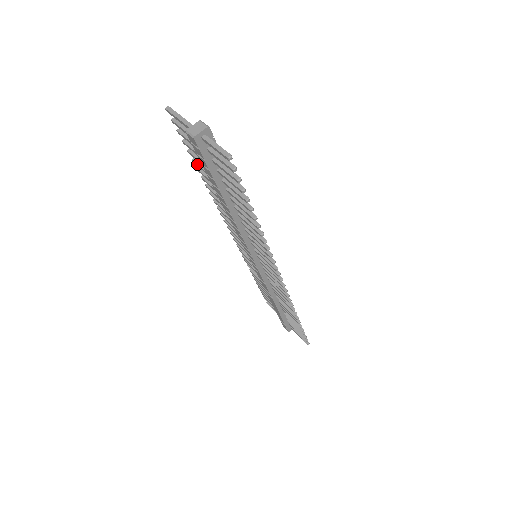
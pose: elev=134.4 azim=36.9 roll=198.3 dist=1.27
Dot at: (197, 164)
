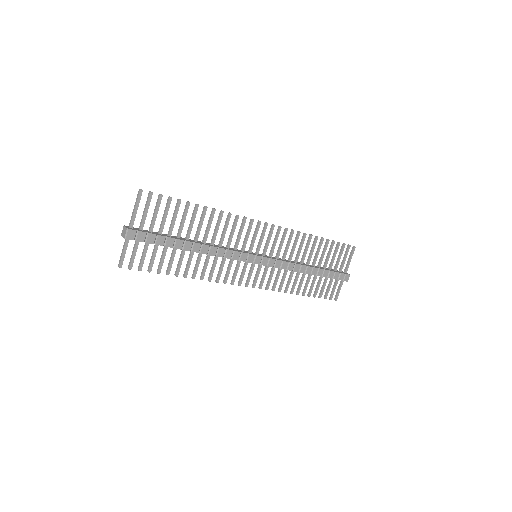
Dot at: (184, 210)
